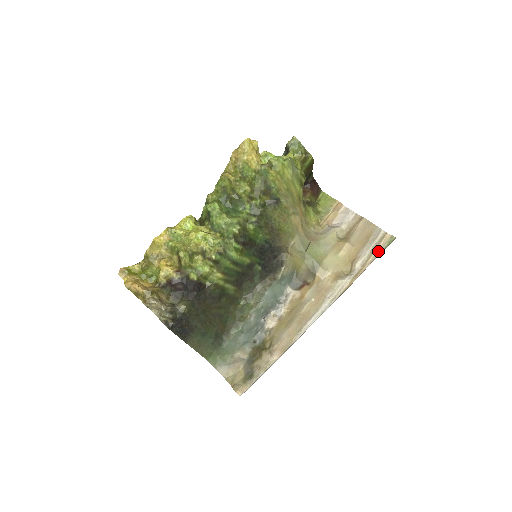
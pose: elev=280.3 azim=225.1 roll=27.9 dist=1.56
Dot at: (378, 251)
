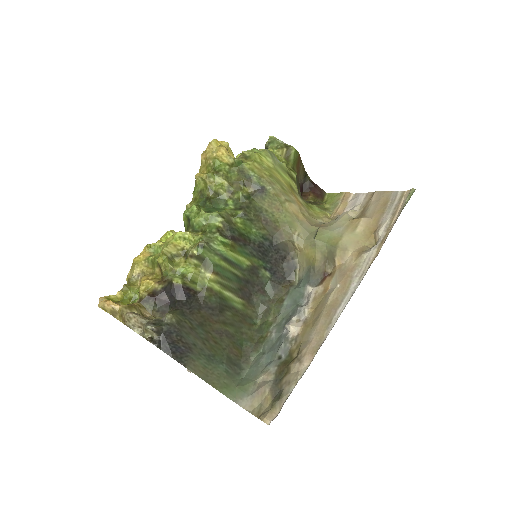
Dot at: (400, 209)
